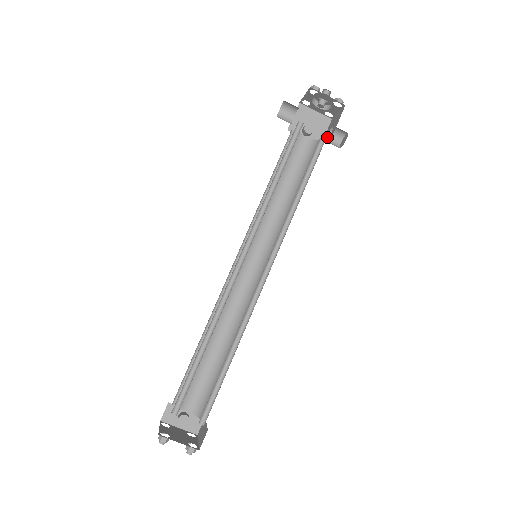
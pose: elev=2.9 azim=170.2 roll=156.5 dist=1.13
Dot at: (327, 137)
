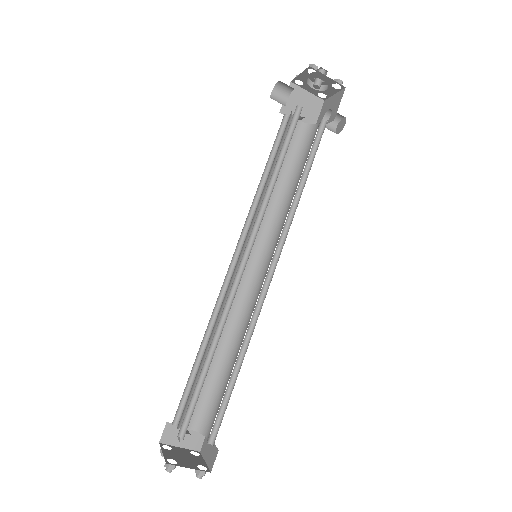
Dot at: occluded
